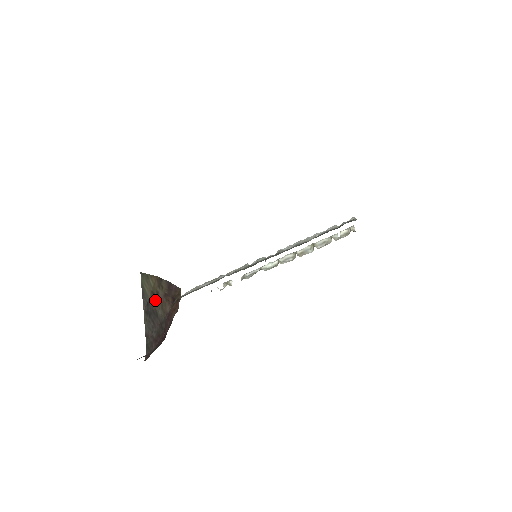
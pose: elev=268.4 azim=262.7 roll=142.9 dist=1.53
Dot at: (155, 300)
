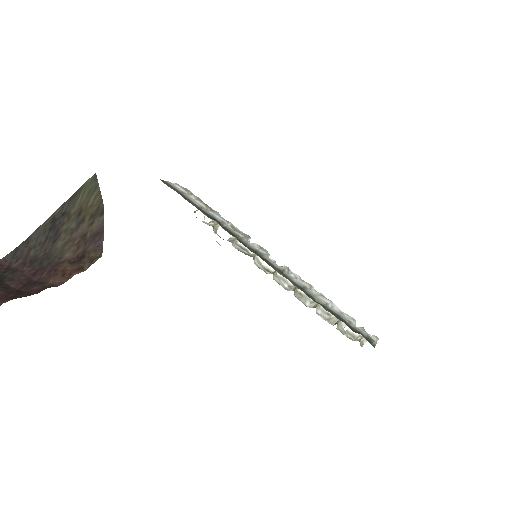
Dot at: (72, 223)
